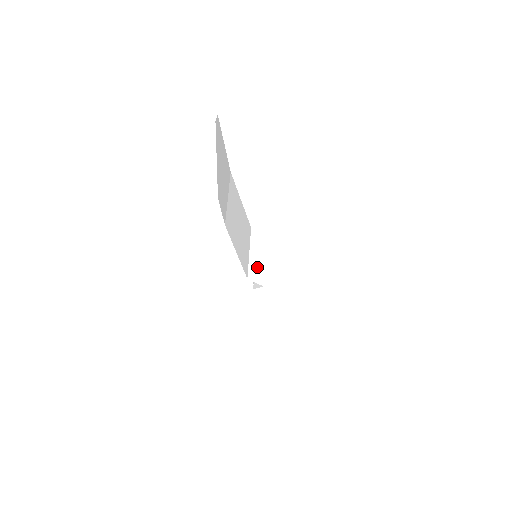
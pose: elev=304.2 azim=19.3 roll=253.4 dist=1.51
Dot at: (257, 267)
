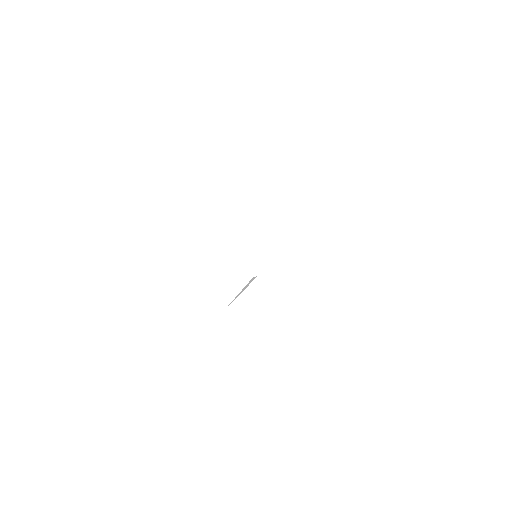
Dot at: (238, 273)
